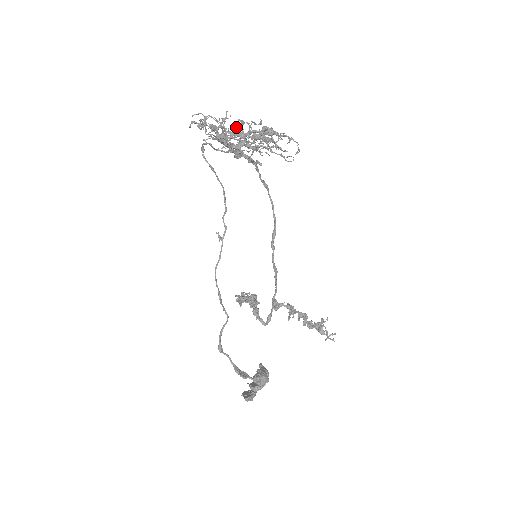
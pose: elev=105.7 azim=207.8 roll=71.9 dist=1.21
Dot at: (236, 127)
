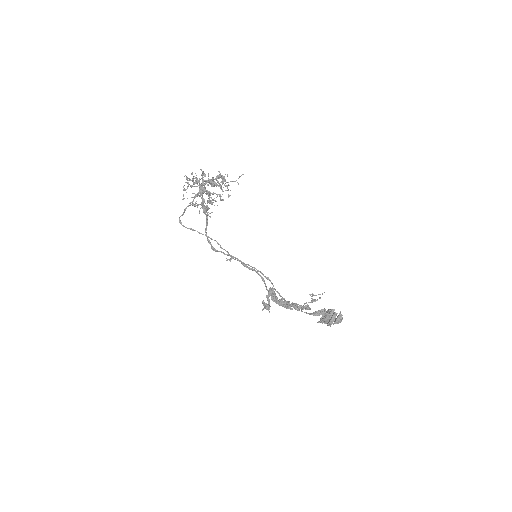
Dot at: occluded
